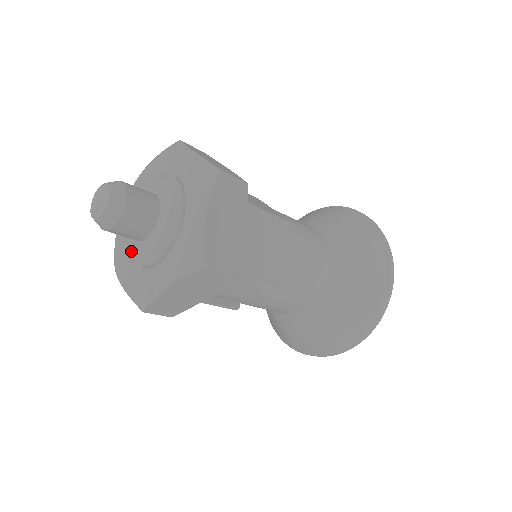
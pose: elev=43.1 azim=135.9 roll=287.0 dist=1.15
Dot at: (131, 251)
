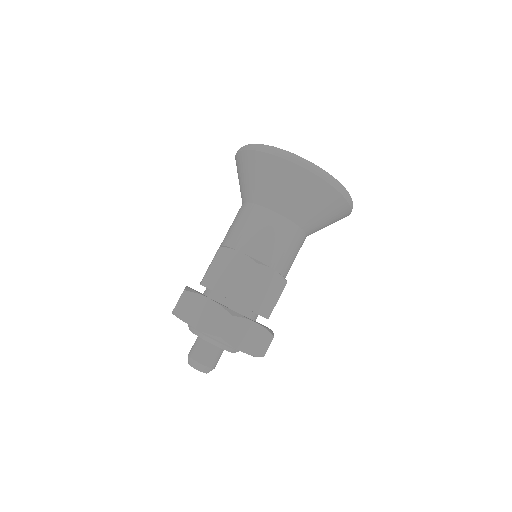
Dot at: occluded
